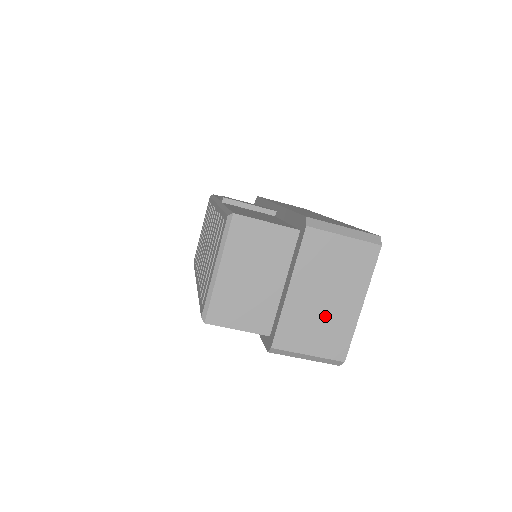
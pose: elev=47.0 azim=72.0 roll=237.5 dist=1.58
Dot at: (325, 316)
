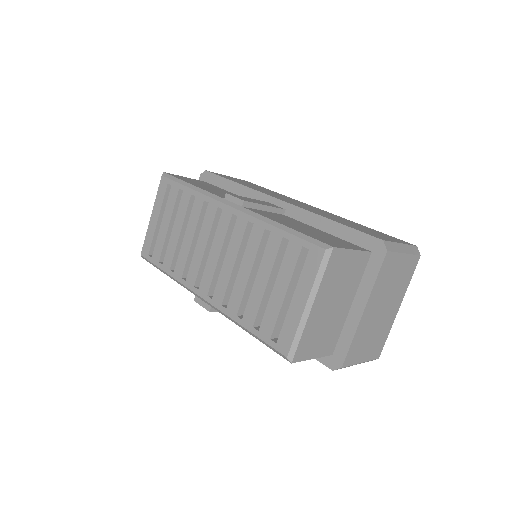
Dot at: (378, 326)
